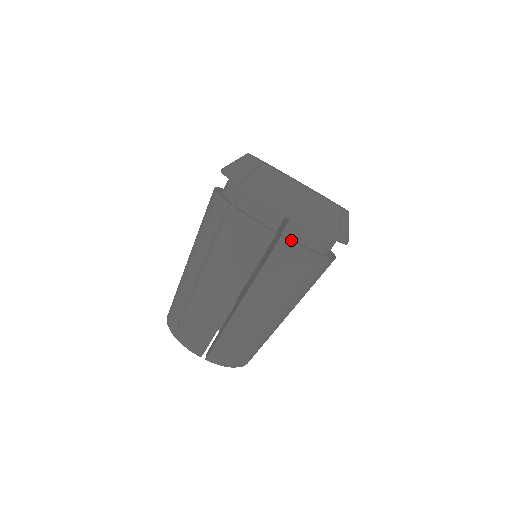
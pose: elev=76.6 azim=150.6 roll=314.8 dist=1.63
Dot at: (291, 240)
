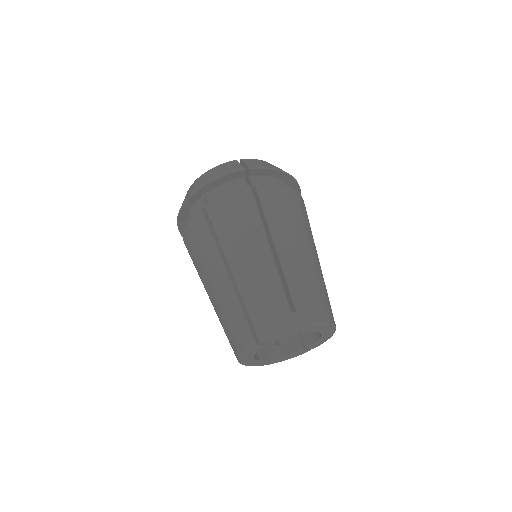
Dot at: occluded
